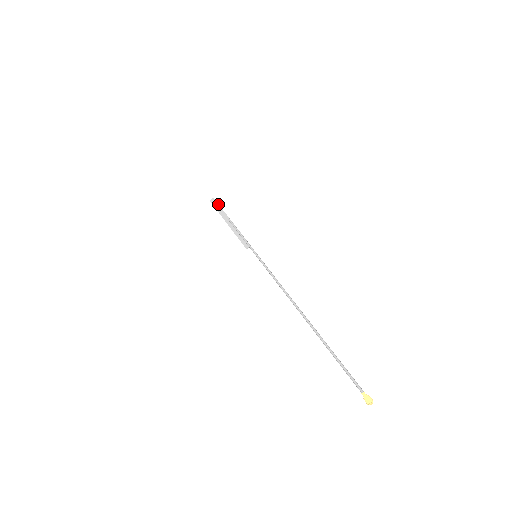
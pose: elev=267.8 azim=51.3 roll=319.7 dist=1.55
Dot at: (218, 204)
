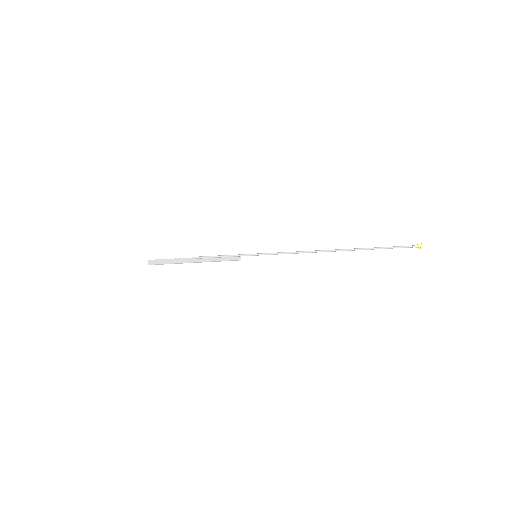
Dot at: (162, 259)
